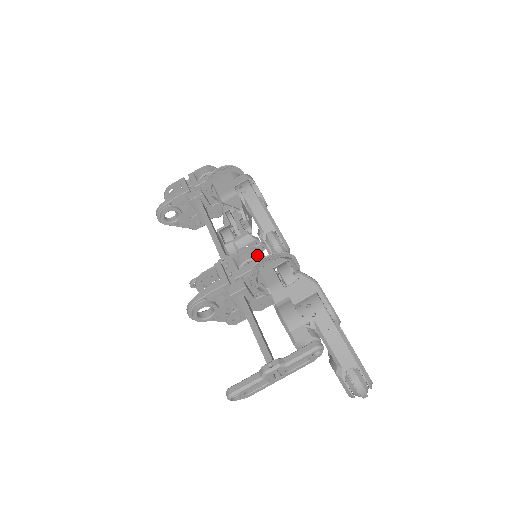
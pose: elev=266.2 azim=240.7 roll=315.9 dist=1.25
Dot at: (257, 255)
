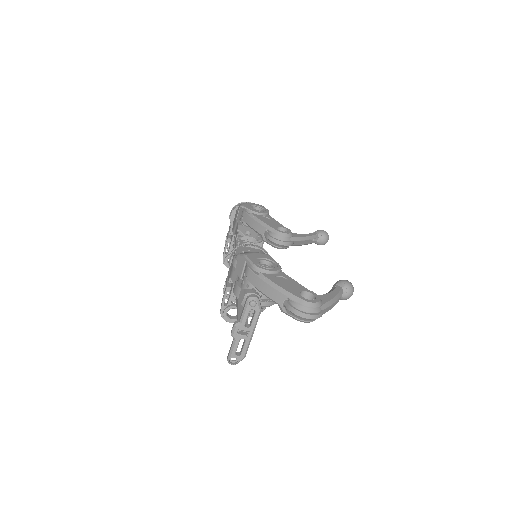
Dot at: occluded
